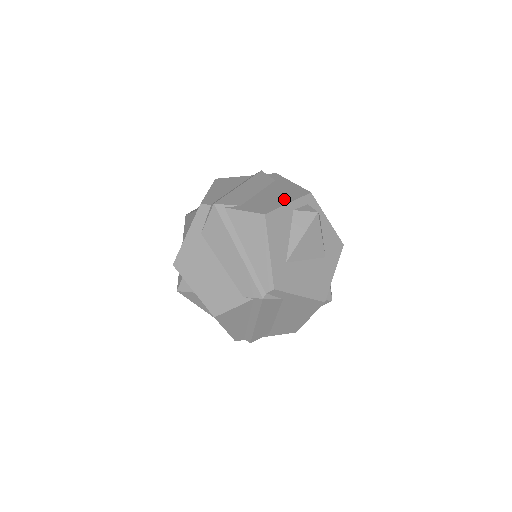
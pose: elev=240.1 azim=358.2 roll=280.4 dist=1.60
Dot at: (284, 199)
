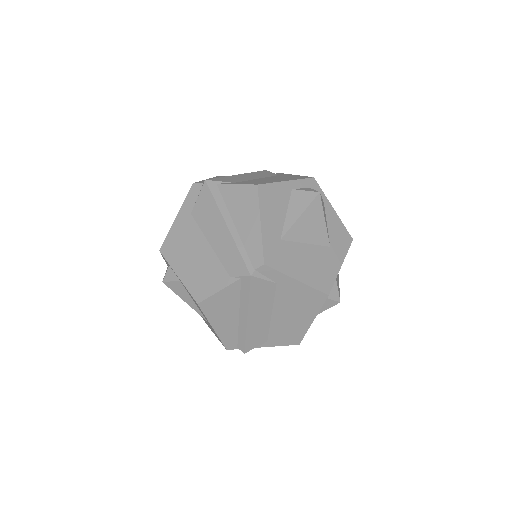
Dot at: (283, 179)
